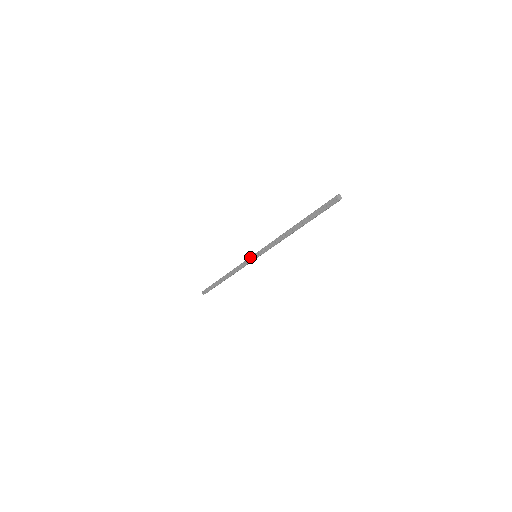
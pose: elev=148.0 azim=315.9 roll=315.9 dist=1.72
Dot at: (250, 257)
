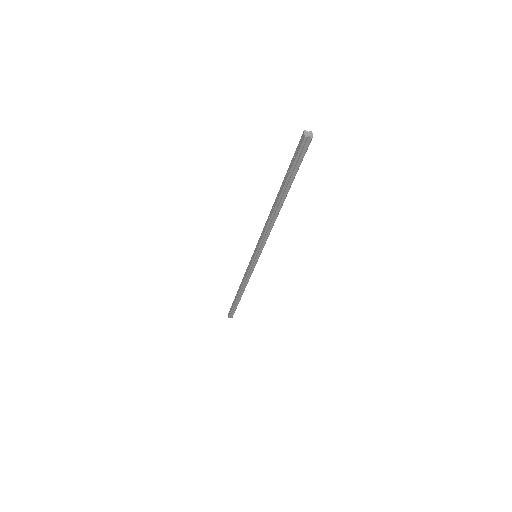
Dot at: (251, 257)
